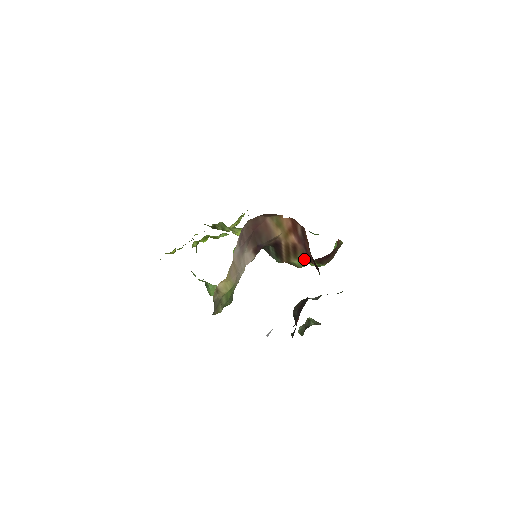
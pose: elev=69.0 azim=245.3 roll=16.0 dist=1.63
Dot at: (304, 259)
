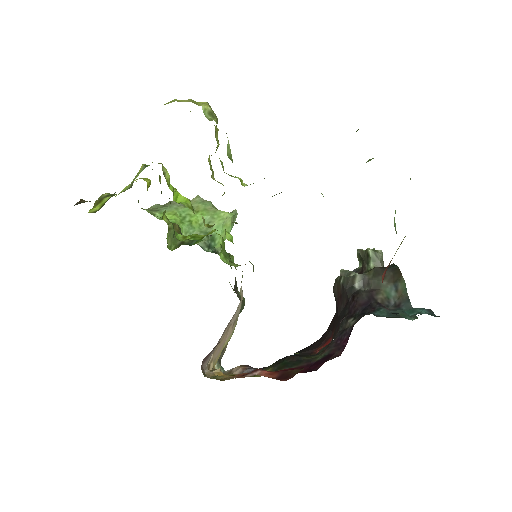
Dot at: occluded
